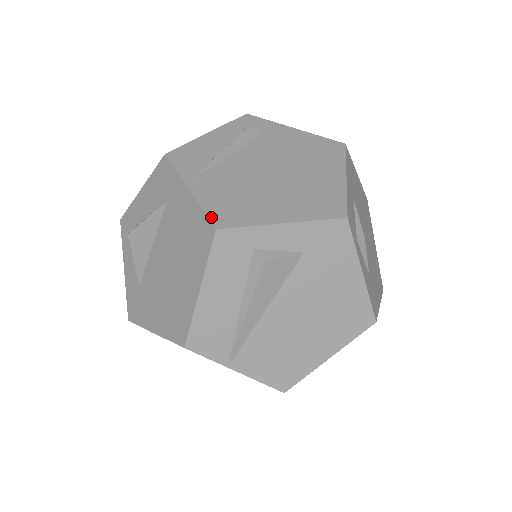
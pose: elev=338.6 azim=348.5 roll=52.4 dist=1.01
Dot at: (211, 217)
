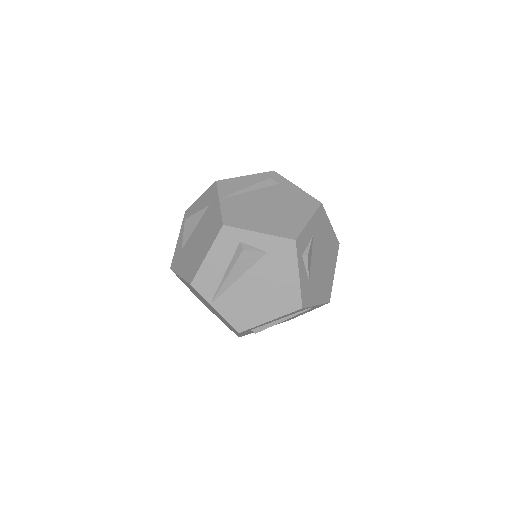
Dot at: (224, 218)
